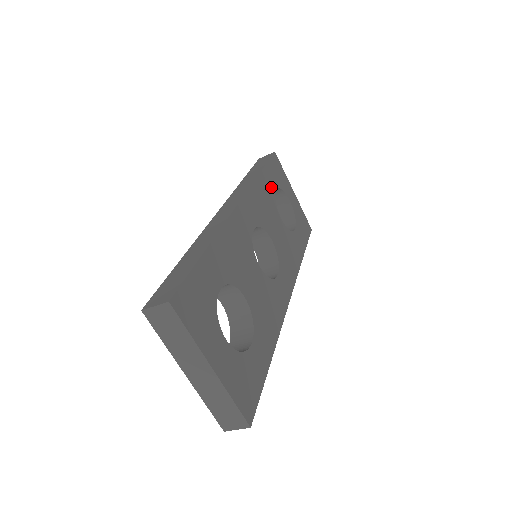
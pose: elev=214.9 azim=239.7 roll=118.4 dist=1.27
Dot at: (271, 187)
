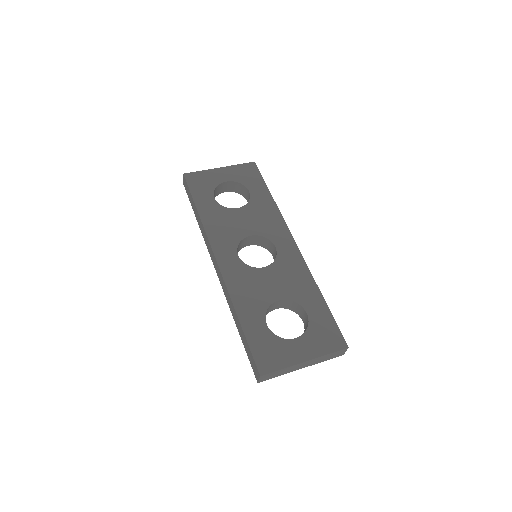
Dot at: (211, 204)
